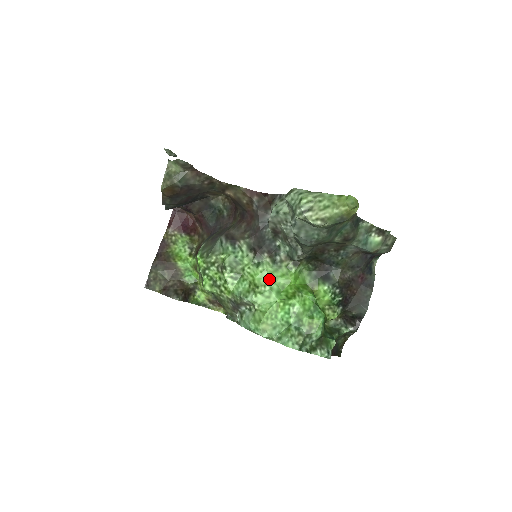
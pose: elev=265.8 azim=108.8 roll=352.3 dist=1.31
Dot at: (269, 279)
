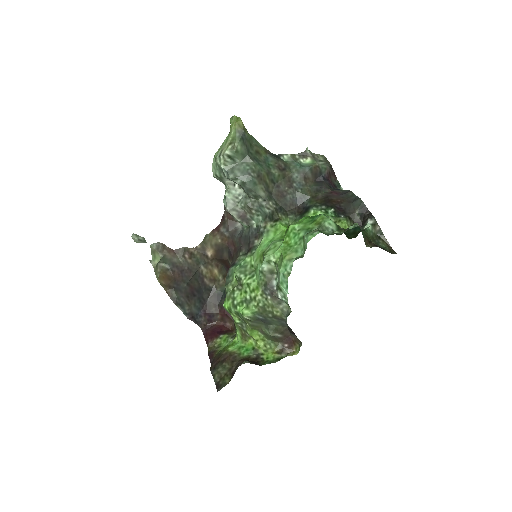
Dot at: (268, 244)
